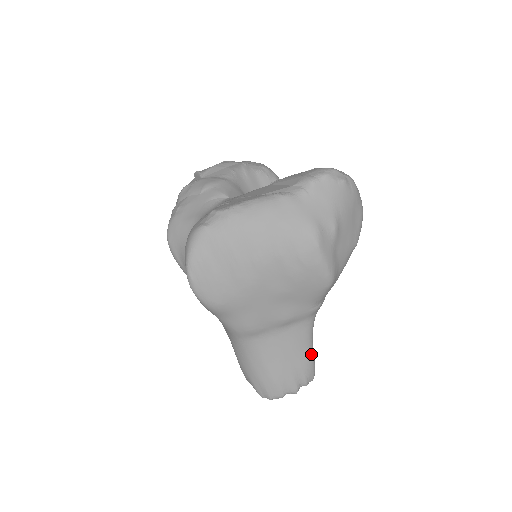
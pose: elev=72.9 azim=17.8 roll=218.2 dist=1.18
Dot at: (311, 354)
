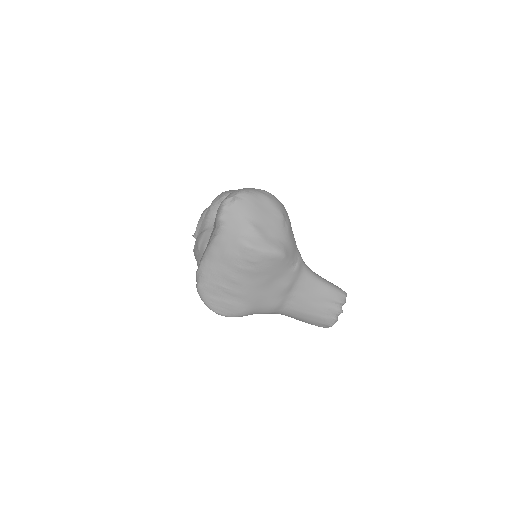
Dot at: (327, 287)
